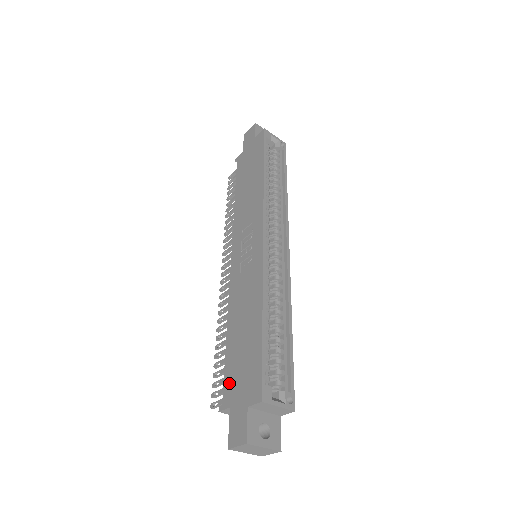
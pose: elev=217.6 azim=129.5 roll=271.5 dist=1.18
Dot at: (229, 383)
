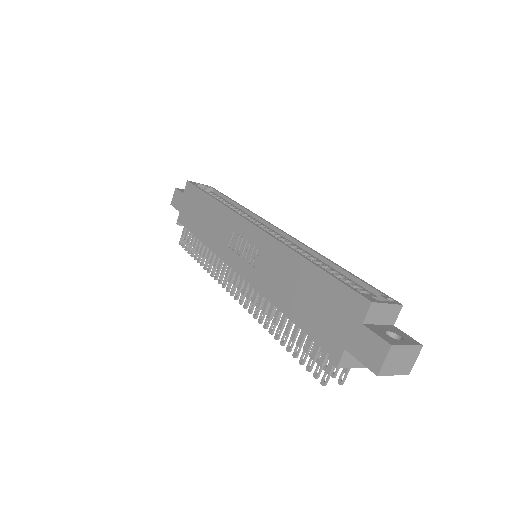
Dot at: (325, 337)
